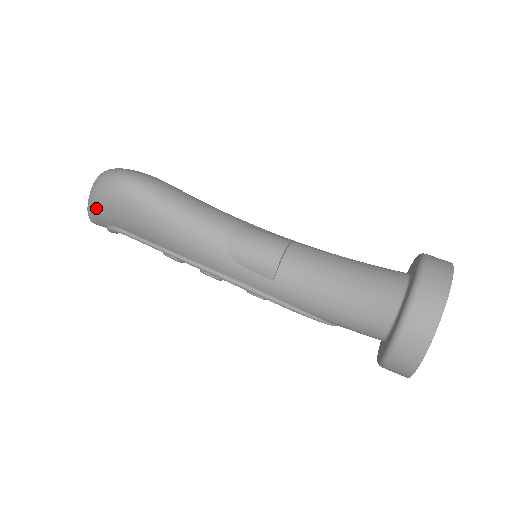
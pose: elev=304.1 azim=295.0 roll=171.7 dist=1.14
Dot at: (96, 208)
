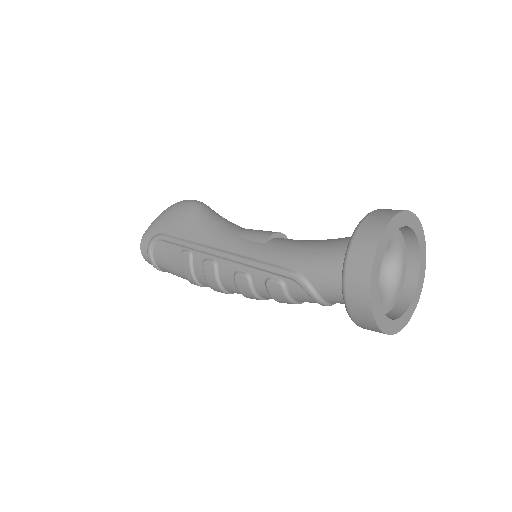
Dot at: (156, 220)
